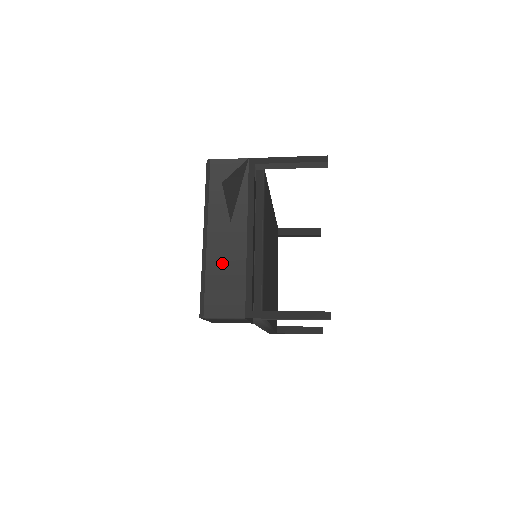
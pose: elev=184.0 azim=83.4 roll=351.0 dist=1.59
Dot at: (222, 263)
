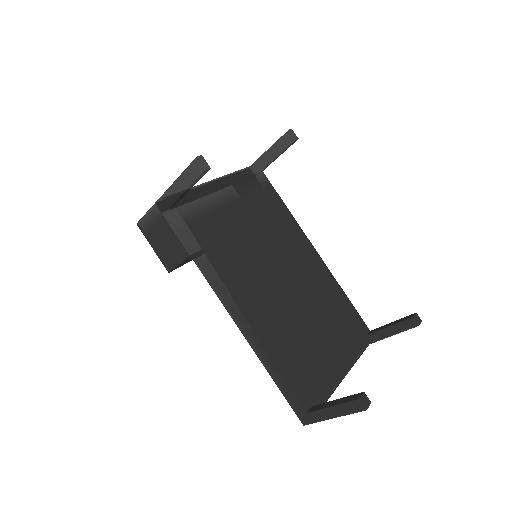
Dot at: occluded
